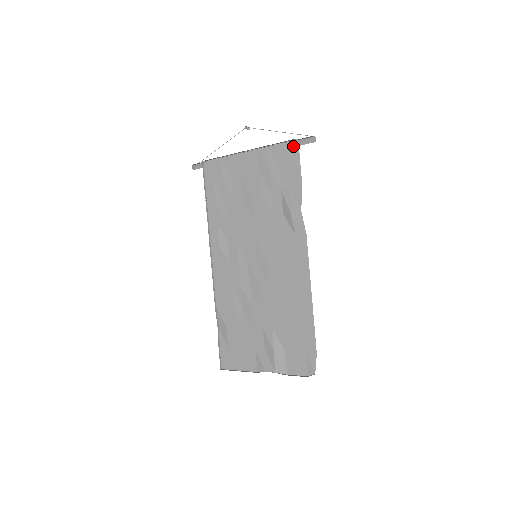
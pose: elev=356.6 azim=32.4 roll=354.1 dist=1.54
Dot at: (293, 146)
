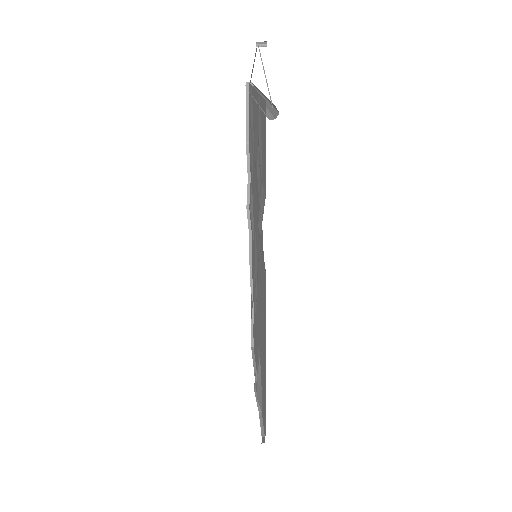
Dot at: (264, 112)
